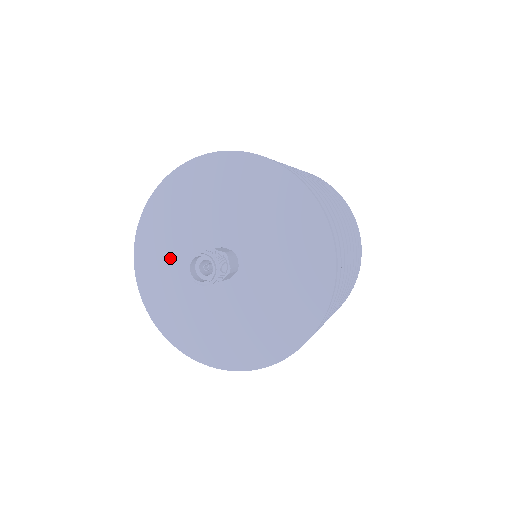
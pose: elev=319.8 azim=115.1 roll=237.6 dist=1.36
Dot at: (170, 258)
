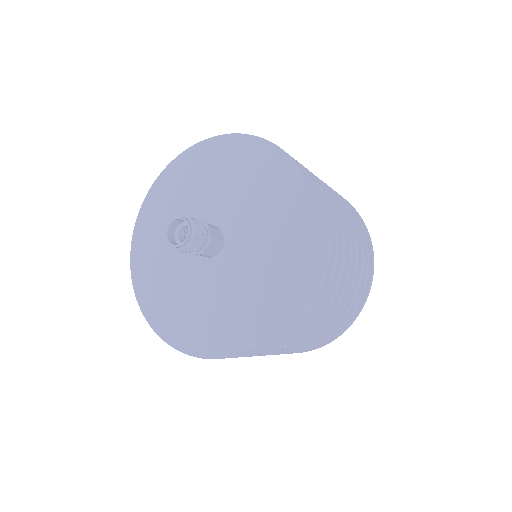
Dot at: (162, 247)
